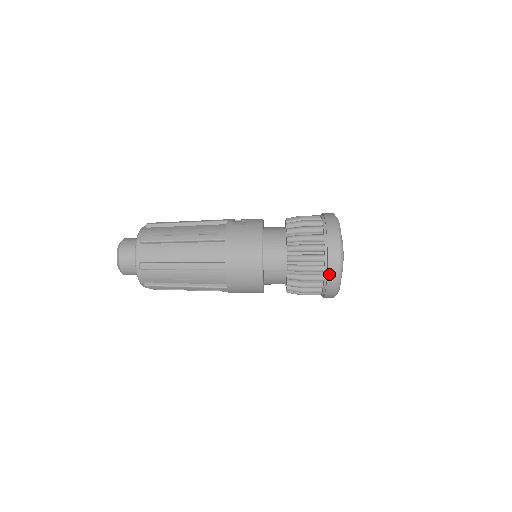
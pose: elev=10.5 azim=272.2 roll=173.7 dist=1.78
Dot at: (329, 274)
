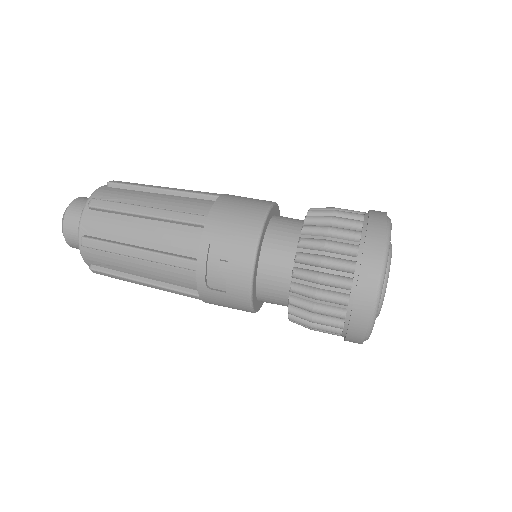
Dot at: occluded
